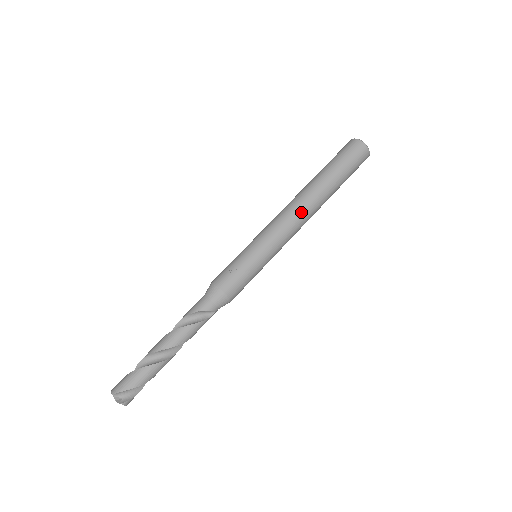
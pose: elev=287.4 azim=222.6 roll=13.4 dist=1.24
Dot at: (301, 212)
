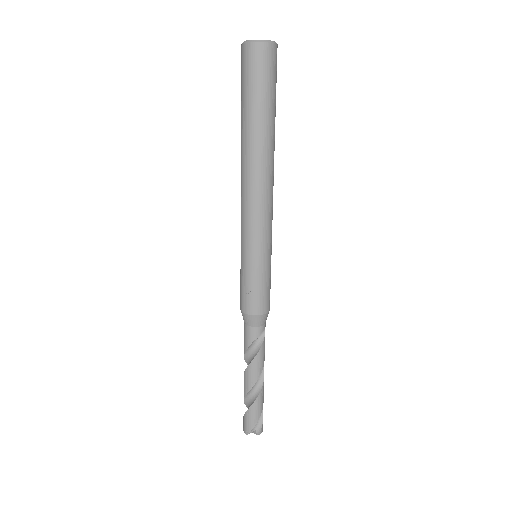
Dot at: (261, 188)
